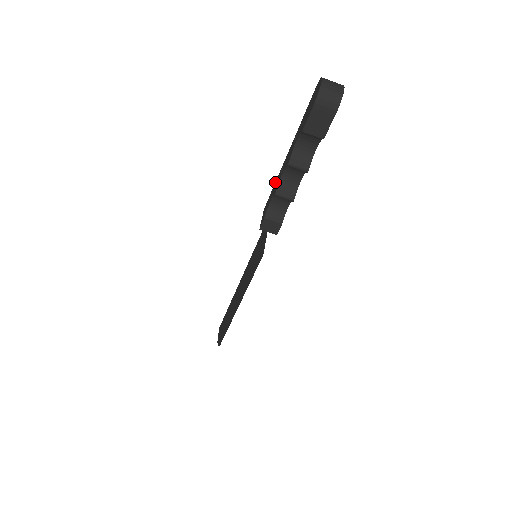
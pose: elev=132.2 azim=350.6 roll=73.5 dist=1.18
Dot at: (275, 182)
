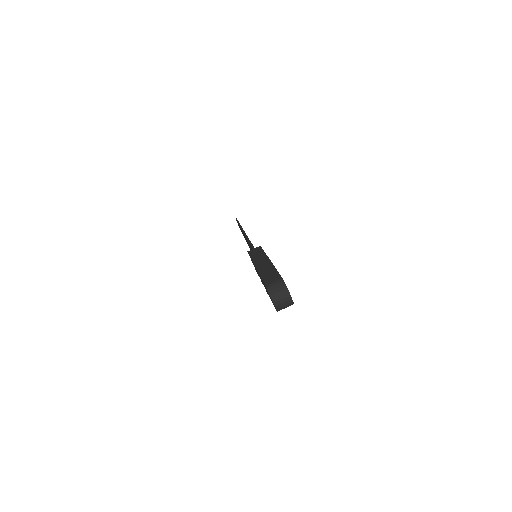
Dot at: occluded
